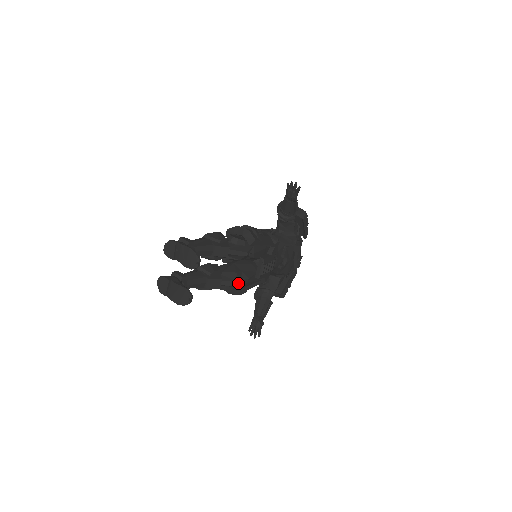
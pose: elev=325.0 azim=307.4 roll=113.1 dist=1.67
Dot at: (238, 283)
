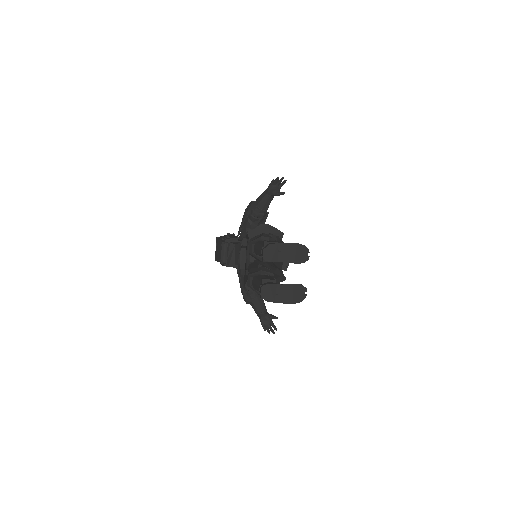
Dot at: (285, 277)
